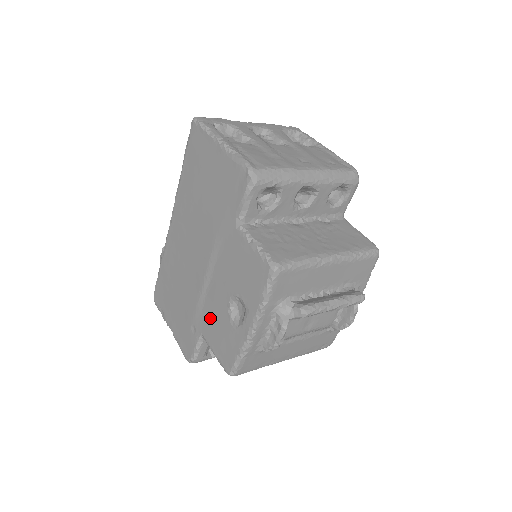
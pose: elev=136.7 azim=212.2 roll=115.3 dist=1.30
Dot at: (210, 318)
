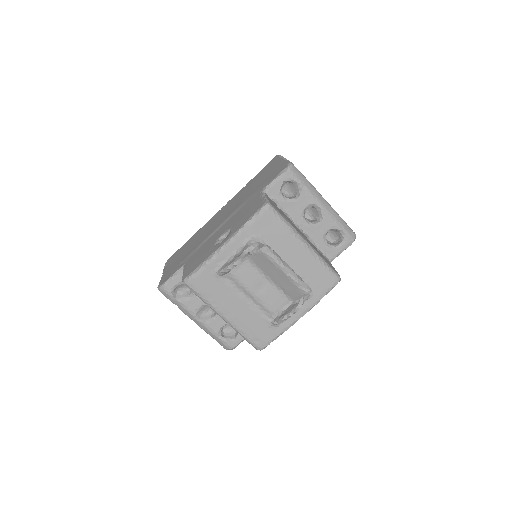
Dot at: (200, 251)
